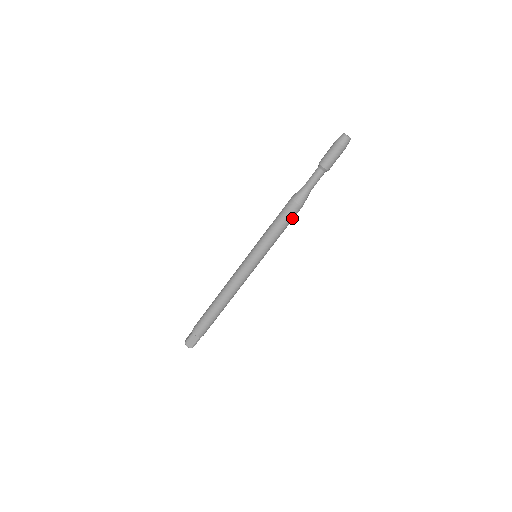
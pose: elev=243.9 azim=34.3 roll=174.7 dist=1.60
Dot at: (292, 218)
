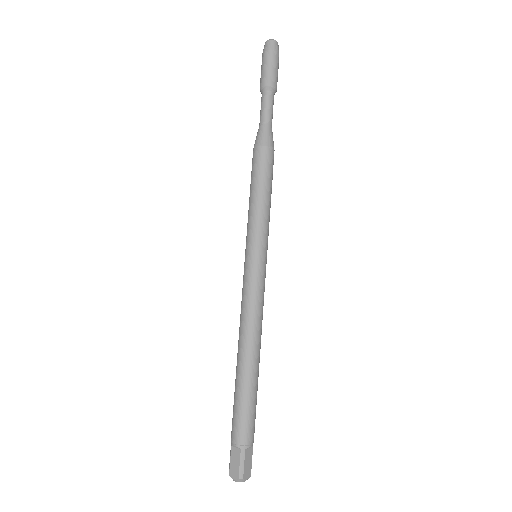
Dot at: (264, 169)
